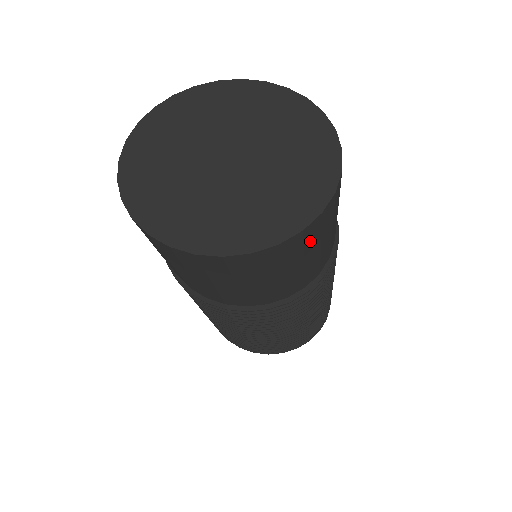
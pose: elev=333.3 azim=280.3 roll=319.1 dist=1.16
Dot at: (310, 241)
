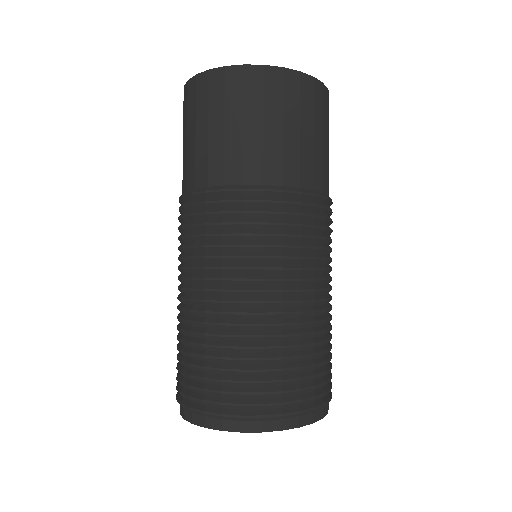
Dot at: (328, 117)
